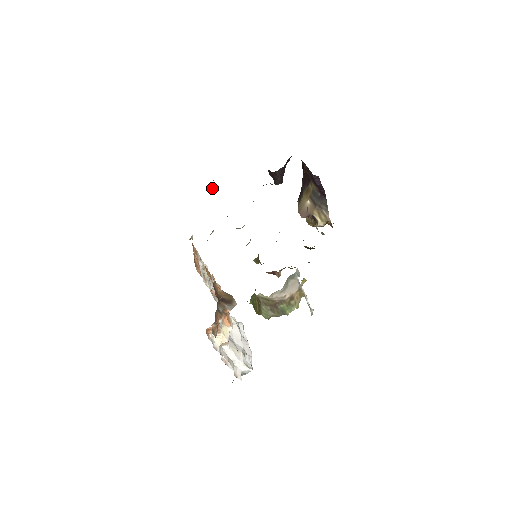
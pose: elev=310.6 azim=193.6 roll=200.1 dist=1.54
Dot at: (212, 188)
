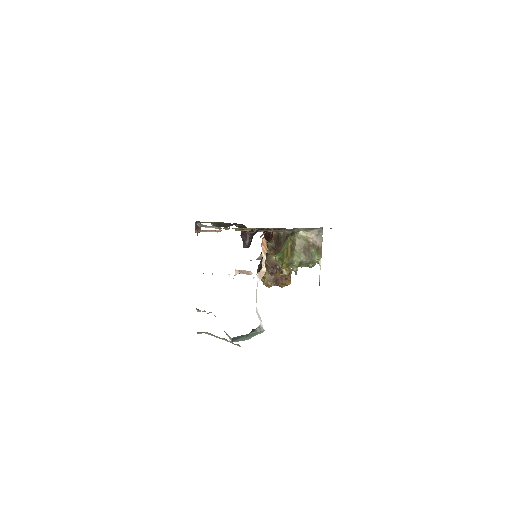
Dot at: (197, 228)
